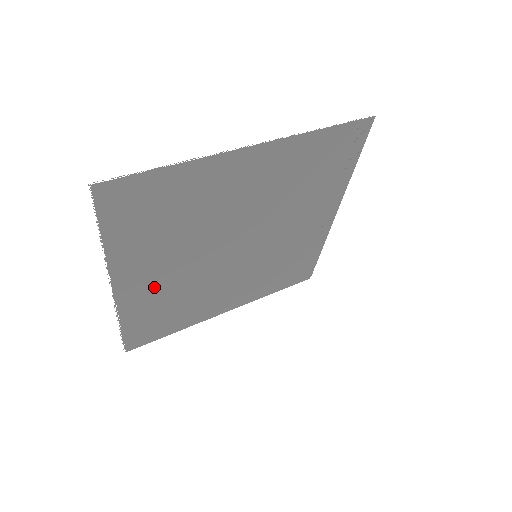
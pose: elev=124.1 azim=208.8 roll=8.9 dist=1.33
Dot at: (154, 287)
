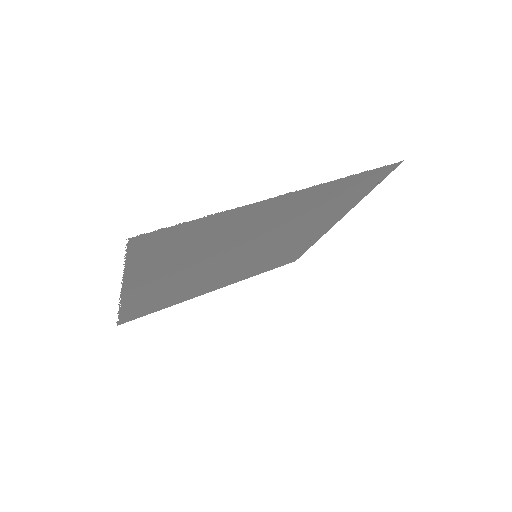
Dot at: (159, 287)
